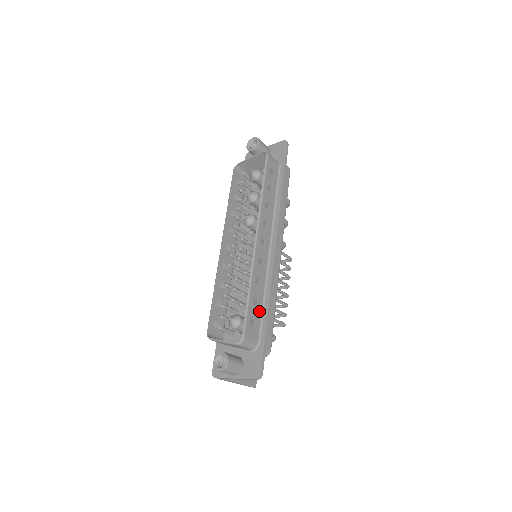
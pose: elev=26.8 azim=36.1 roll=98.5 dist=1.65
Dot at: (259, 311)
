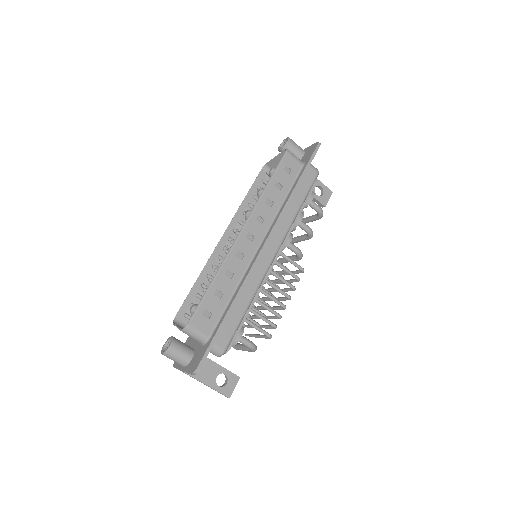
Dot at: (222, 305)
